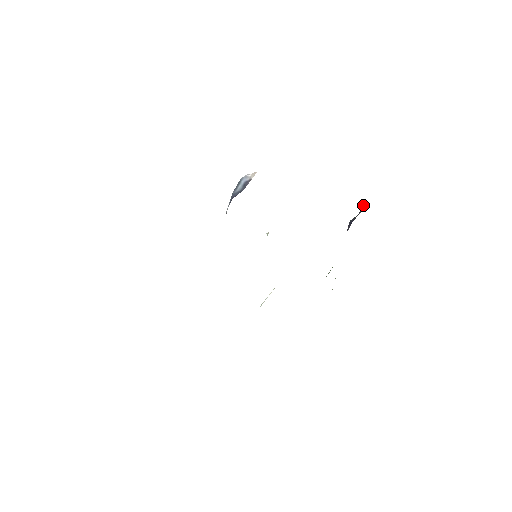
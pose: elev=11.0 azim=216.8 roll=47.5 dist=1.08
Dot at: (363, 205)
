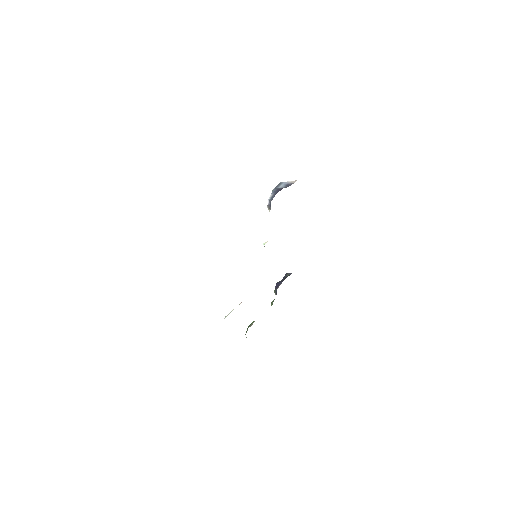
Dot at: (285, 275)
